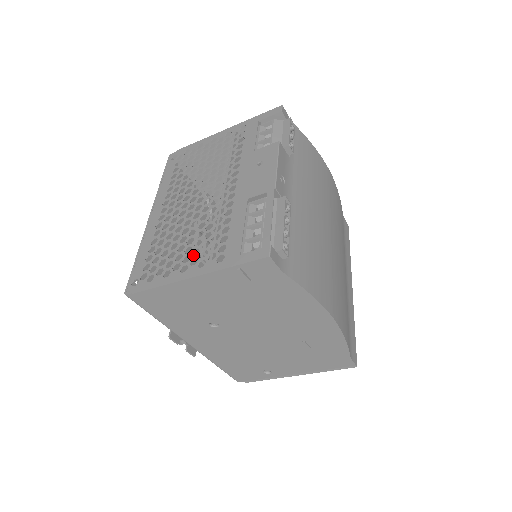
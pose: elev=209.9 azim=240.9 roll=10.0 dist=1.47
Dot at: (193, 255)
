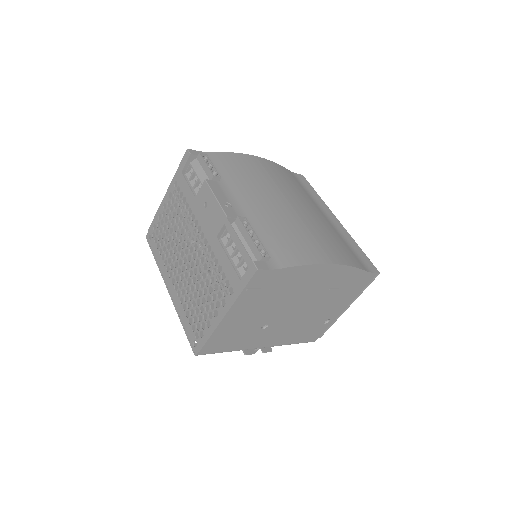
Dot at: (216, 288)
